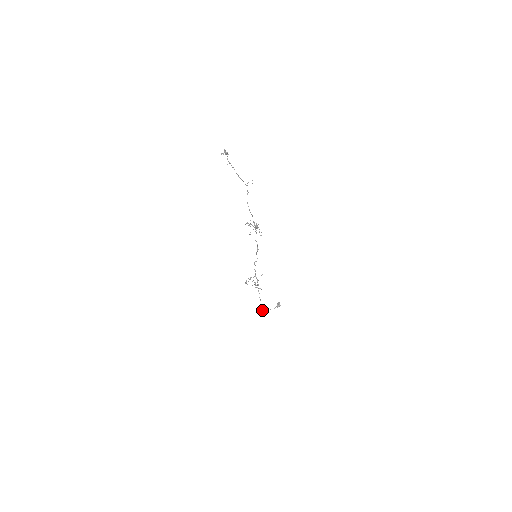
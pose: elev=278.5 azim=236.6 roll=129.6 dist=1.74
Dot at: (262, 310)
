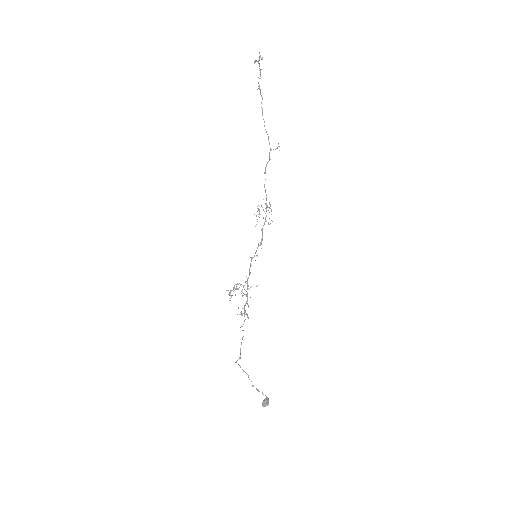
Dot at: (240, 366)
